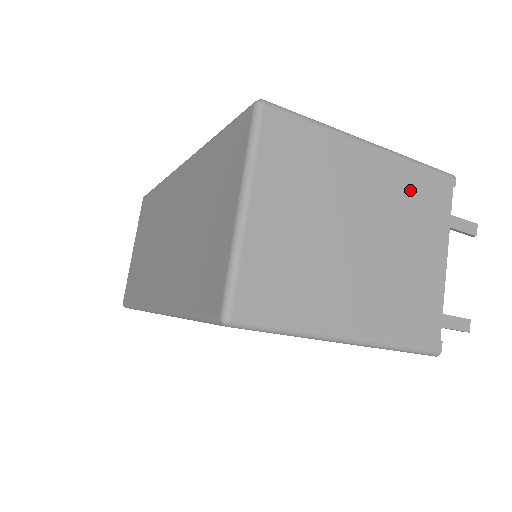
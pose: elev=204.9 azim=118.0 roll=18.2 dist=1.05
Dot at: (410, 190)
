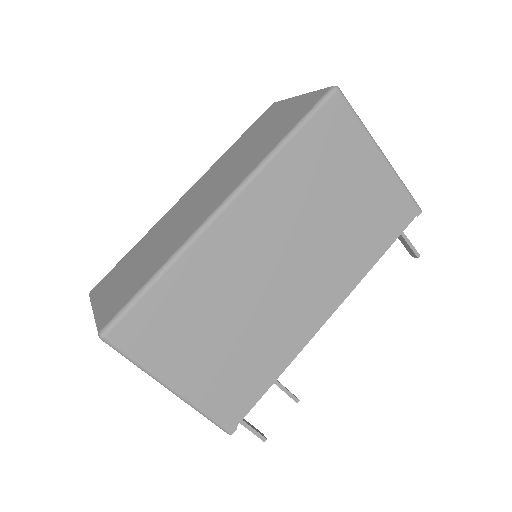
Dot at: occluded
